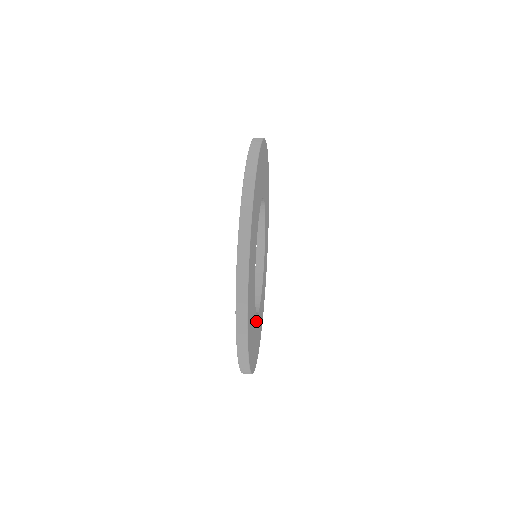
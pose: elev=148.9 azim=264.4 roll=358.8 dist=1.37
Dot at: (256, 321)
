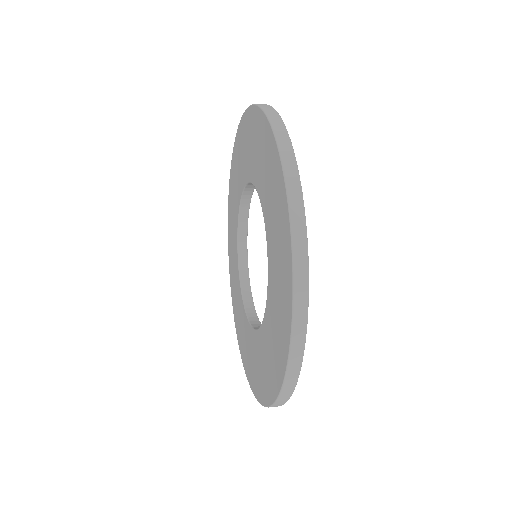
Dot at: occluded
